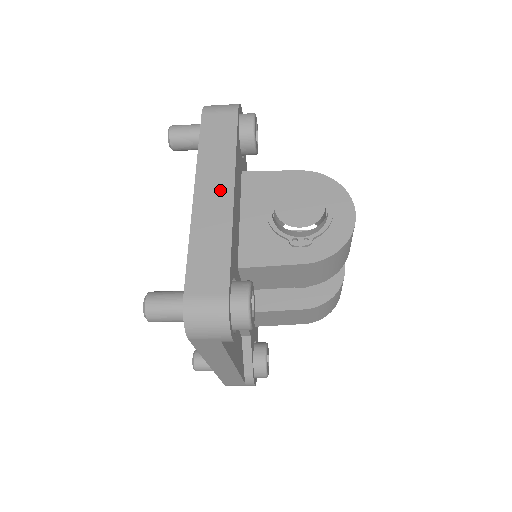
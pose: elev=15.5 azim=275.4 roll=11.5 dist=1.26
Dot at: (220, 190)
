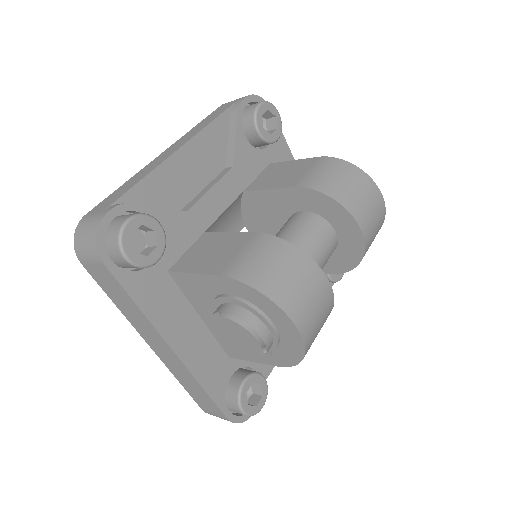
Dot at: (161, 346)
